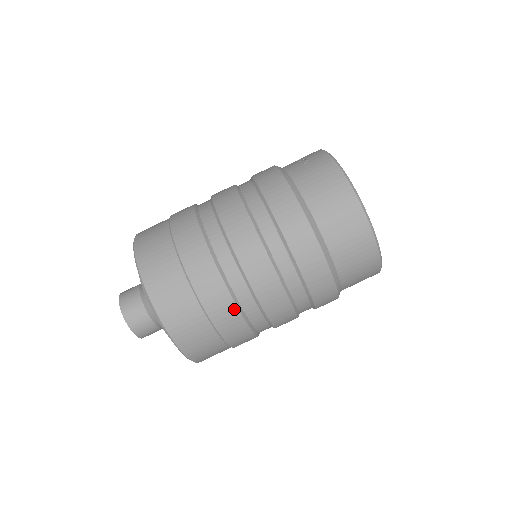
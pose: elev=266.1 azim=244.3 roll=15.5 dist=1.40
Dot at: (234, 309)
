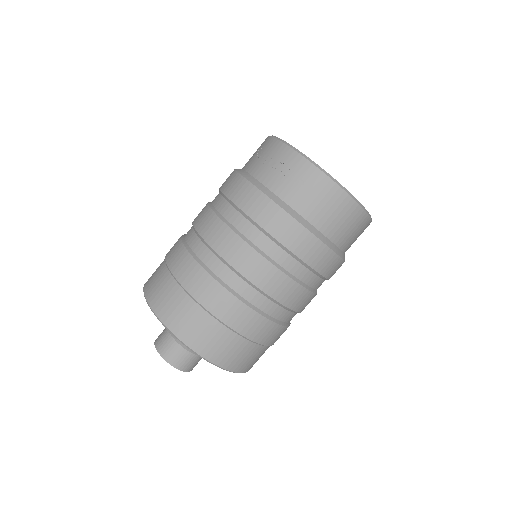
Dot at: occluded
